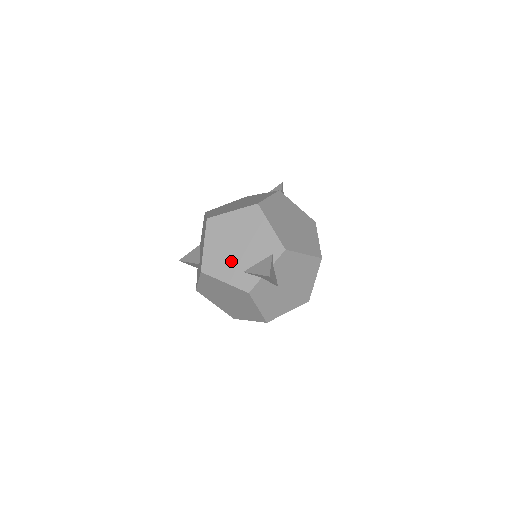
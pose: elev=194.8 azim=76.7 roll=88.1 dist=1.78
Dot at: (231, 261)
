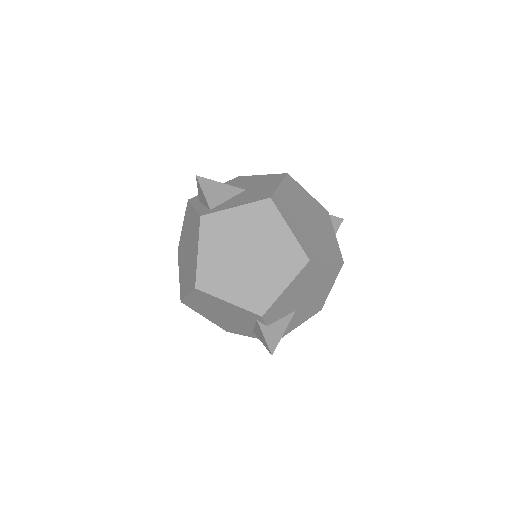
Dot at: (235, 326)
